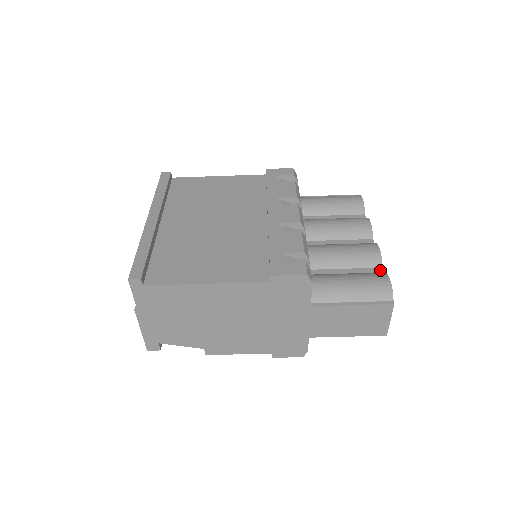
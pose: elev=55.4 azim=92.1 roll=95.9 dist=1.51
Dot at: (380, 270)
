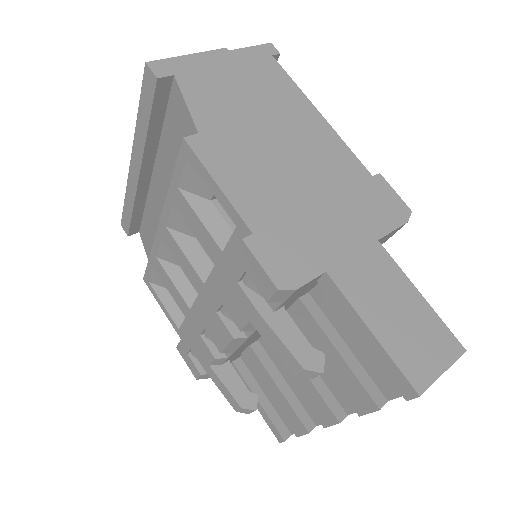
Dot at: occluded
